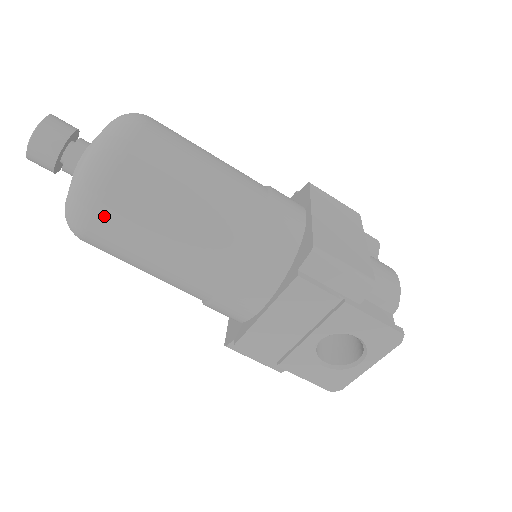
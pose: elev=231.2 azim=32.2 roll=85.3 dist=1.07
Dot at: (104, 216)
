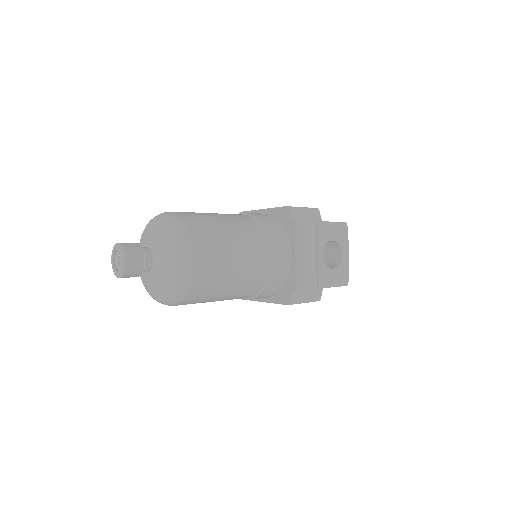
Dot at: (200, 255)
